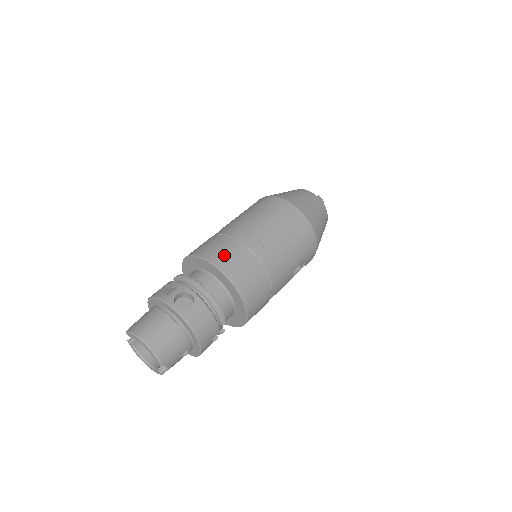
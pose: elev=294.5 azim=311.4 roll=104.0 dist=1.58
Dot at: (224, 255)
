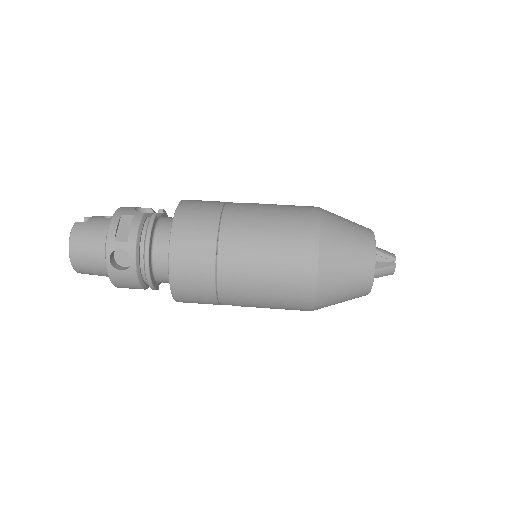
Dot at: (187, 261)
